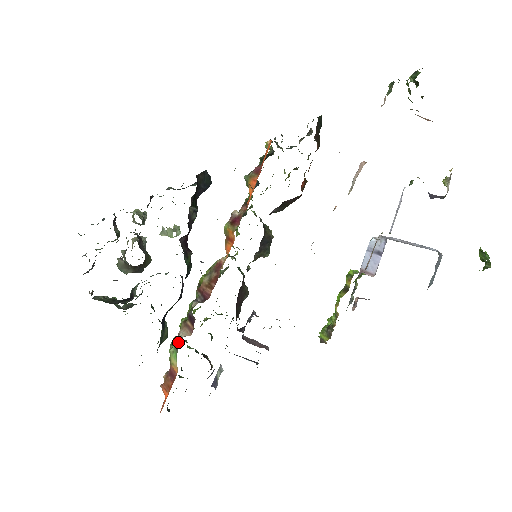
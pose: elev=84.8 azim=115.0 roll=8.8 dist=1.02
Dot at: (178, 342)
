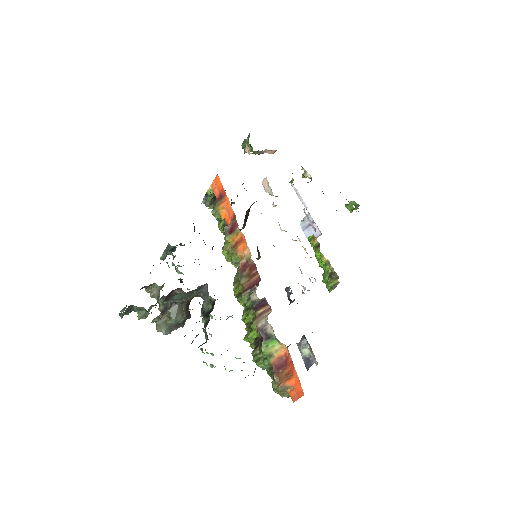
Dot at: (261, 342)
